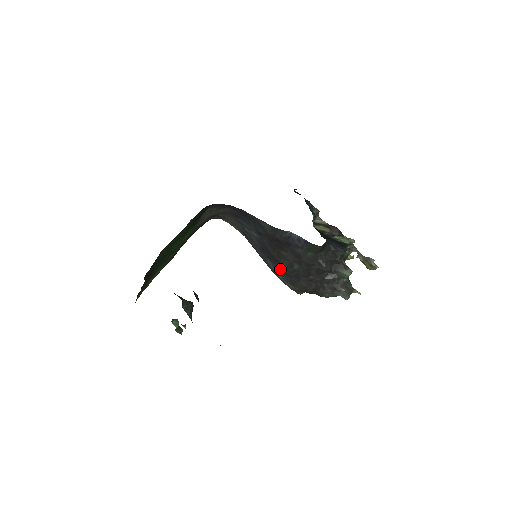
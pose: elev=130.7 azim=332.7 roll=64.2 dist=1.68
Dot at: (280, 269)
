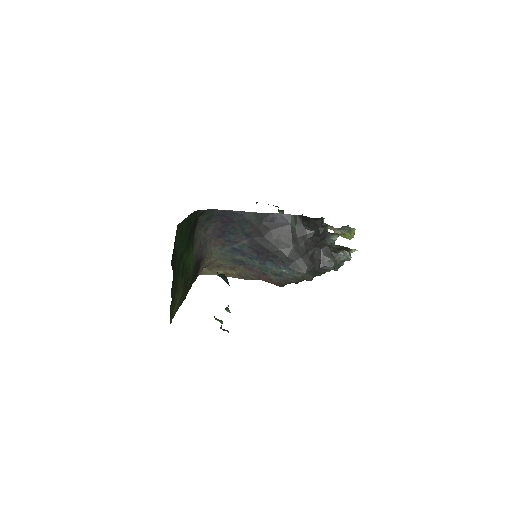
Dot at: (282, 260)
